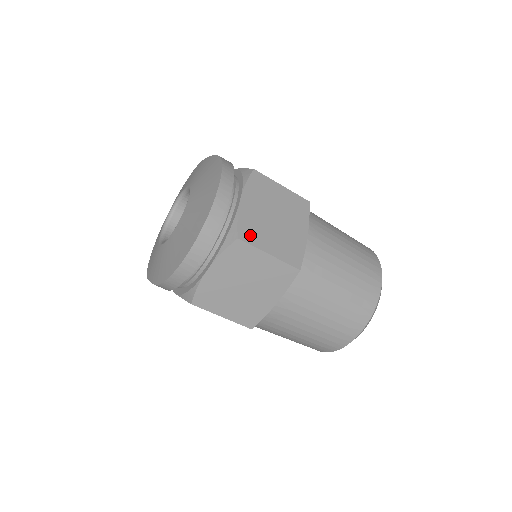
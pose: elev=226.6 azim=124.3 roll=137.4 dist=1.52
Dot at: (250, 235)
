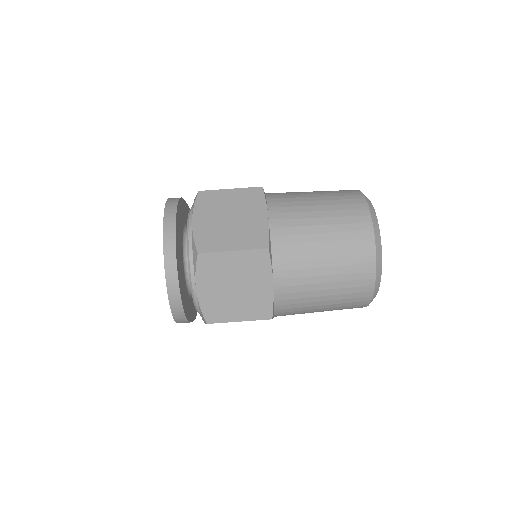
Dot at: (209, 245)
